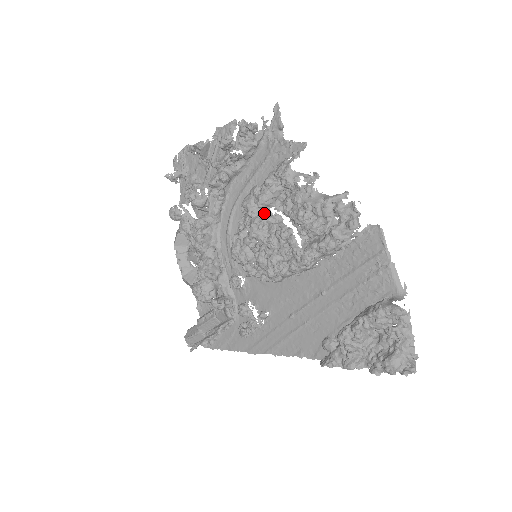
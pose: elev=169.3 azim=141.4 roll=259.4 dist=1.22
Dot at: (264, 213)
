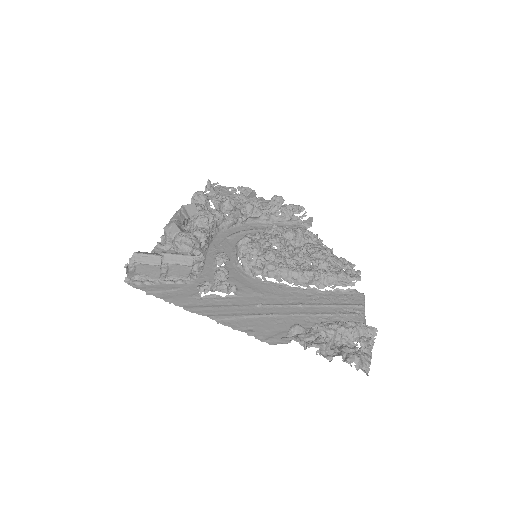
Dot at: (286, 239)
